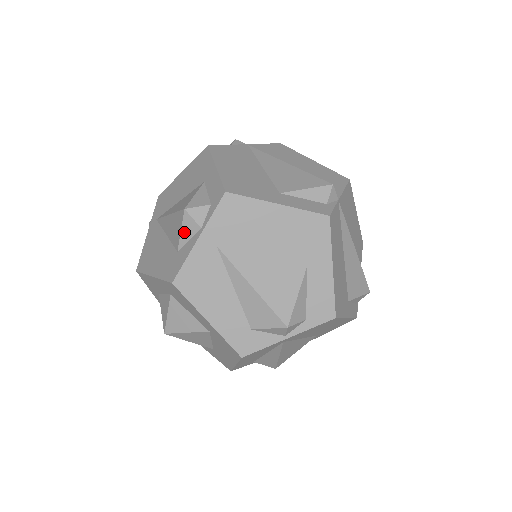
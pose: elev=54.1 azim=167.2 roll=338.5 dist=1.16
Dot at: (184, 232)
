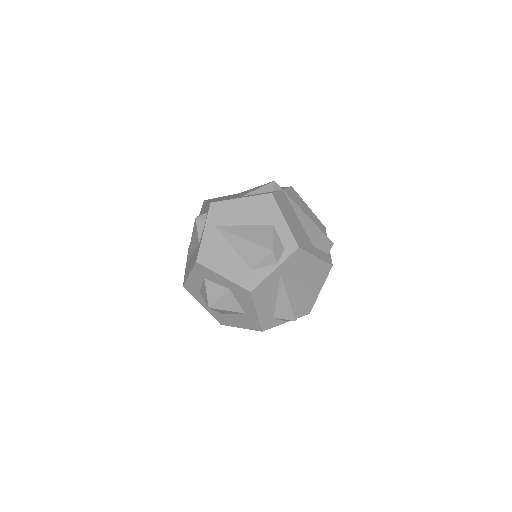
Dot at: (264, 262)
